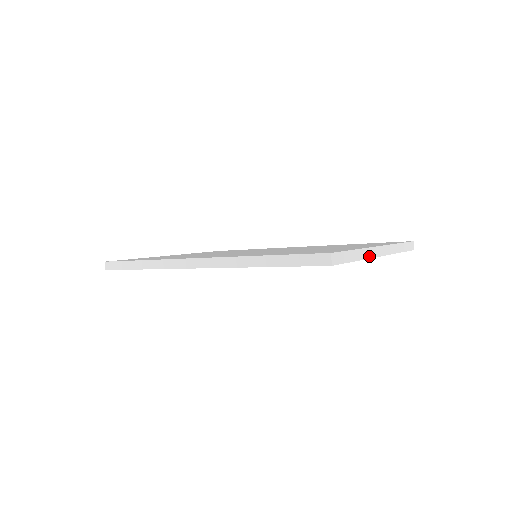
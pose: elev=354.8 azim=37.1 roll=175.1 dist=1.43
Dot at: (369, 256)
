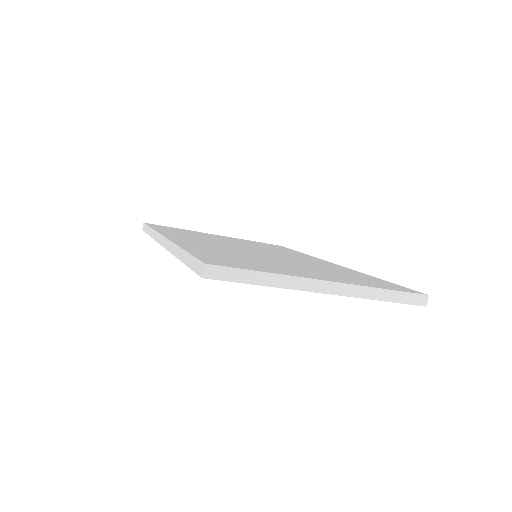
Dot at: (297, 287)
